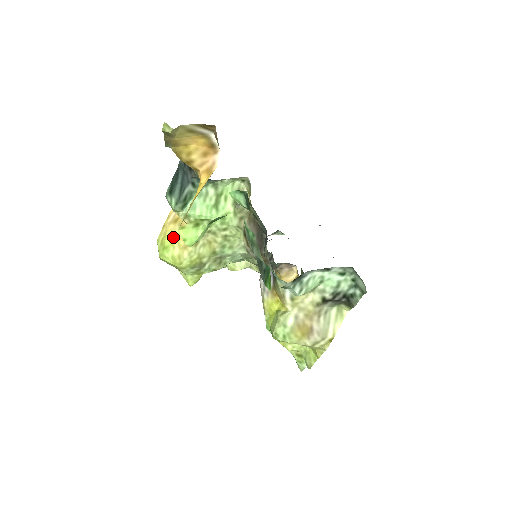
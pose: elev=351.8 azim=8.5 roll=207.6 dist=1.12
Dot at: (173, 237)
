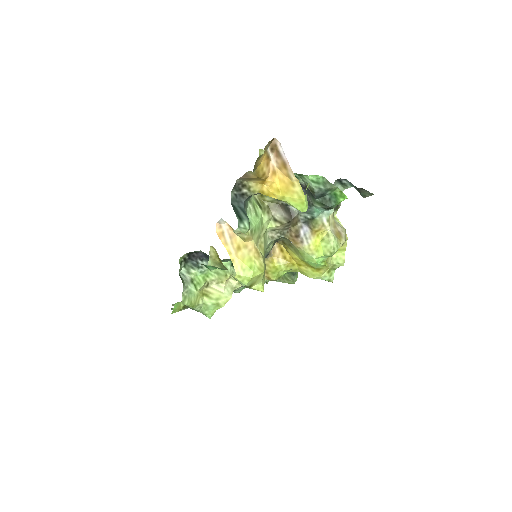
Dot at: (248, 258)
